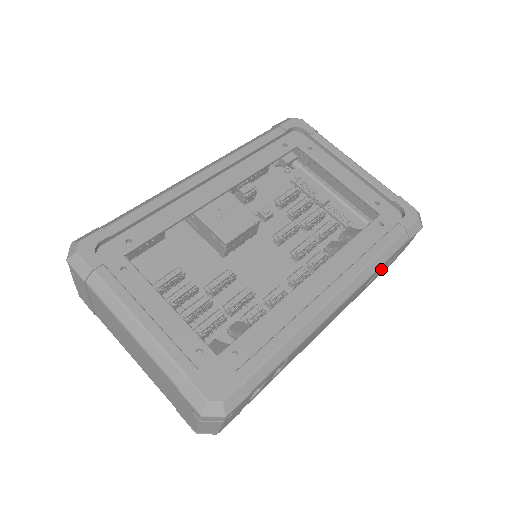
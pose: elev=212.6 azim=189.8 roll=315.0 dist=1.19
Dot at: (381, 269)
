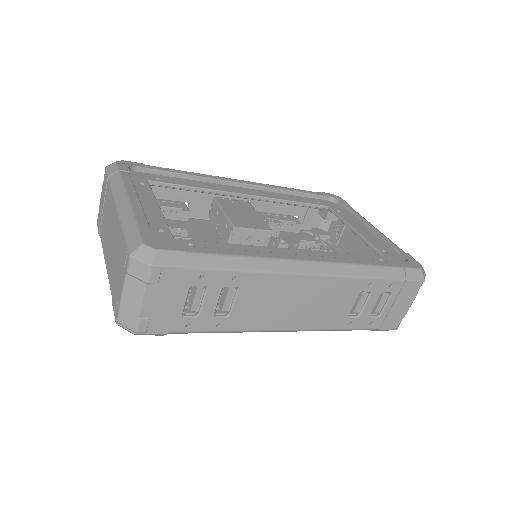
Dot at: (371, 299)
